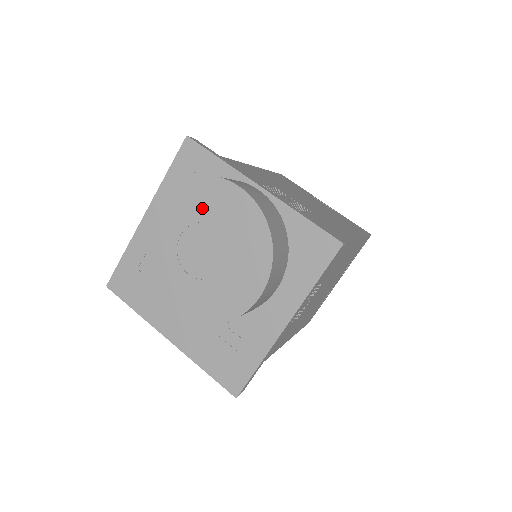
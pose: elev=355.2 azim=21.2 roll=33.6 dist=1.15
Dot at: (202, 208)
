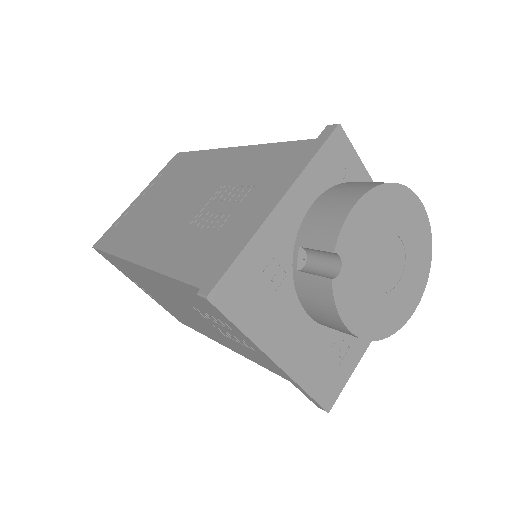
Dot at: (396, 218)
